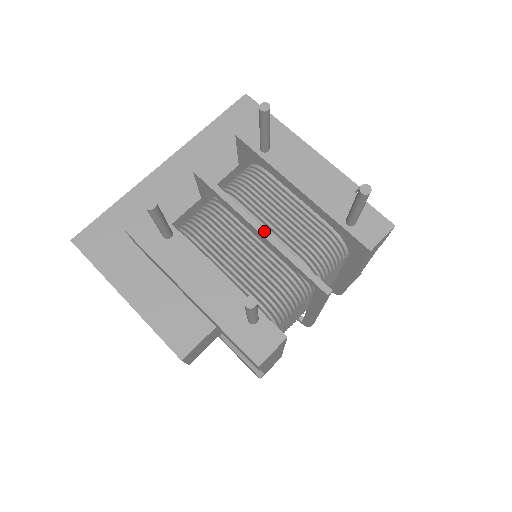
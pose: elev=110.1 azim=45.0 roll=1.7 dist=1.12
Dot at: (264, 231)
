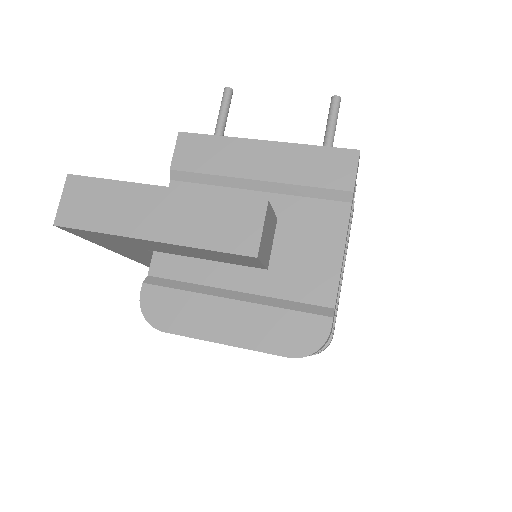
Dot at: occluded
